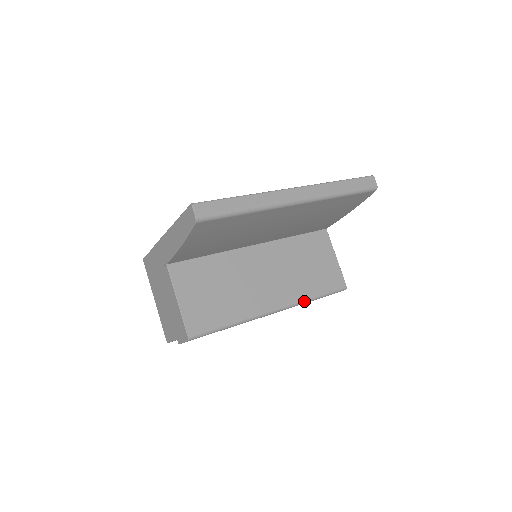
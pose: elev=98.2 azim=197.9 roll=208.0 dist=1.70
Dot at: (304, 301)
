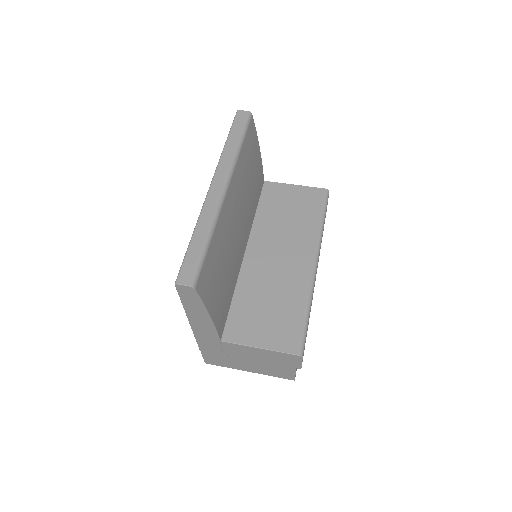
Dot at: (320, 233)
